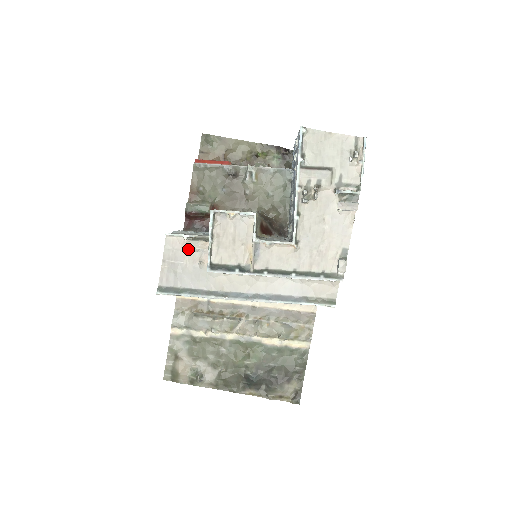
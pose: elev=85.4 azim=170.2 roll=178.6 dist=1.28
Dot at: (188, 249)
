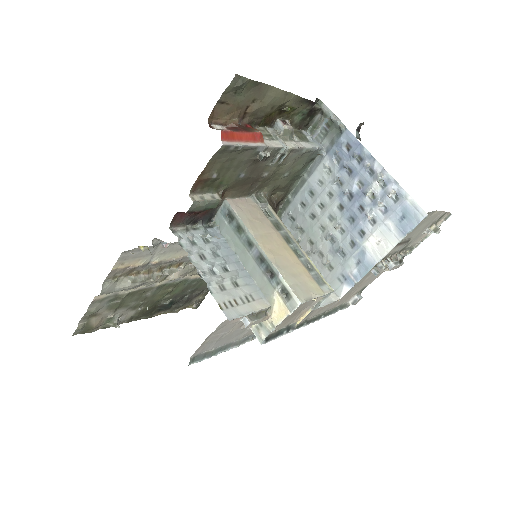
Dot at: (241, 321)
